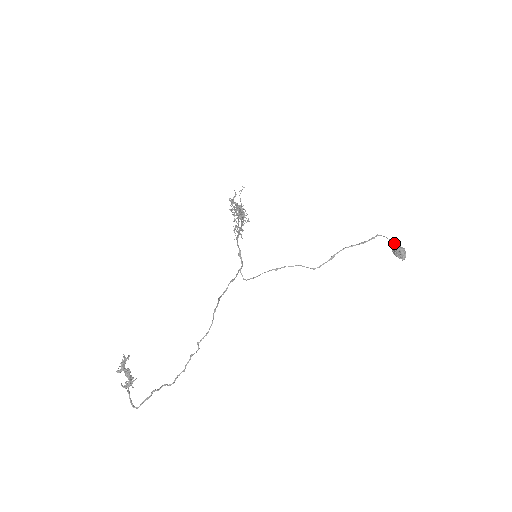
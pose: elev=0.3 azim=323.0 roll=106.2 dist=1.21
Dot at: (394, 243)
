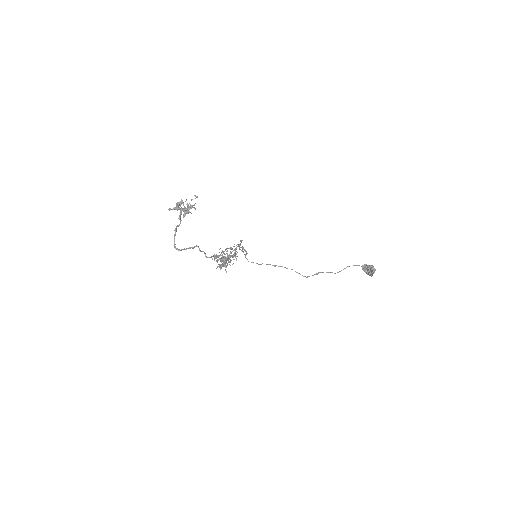
Dot at: (363, 265)
